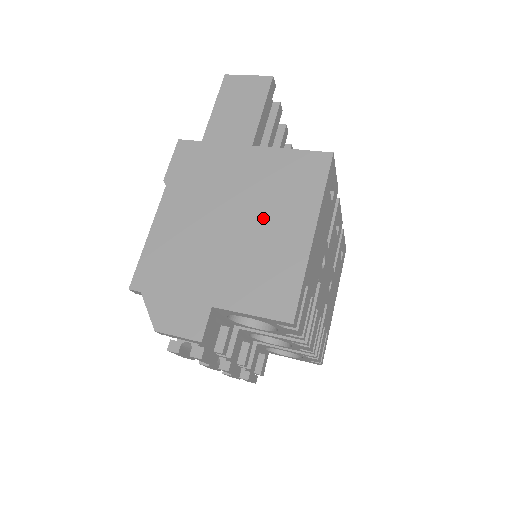
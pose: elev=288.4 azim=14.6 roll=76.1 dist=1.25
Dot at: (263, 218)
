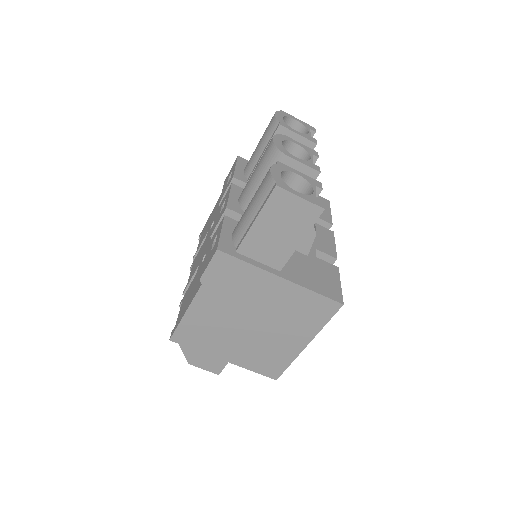
Dot at: (276, 329)
